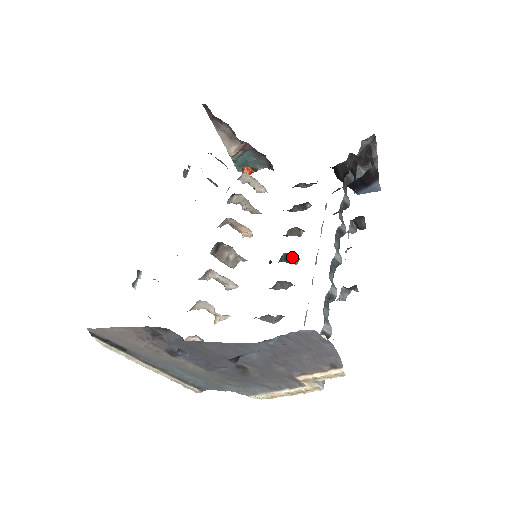
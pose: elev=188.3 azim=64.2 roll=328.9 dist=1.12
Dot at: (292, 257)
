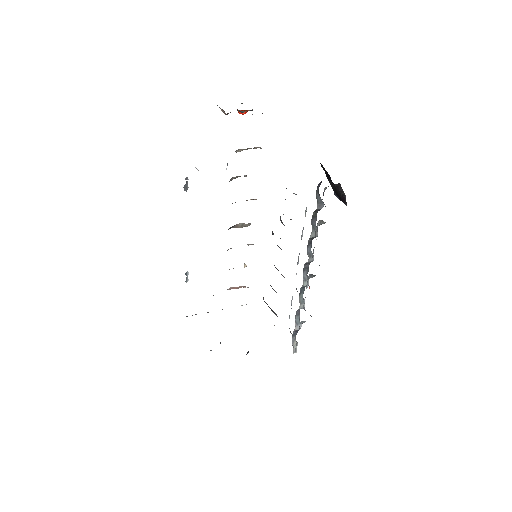
Dot at: occluded
